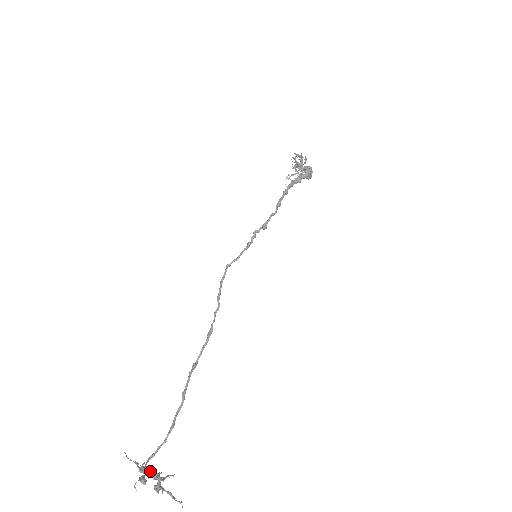
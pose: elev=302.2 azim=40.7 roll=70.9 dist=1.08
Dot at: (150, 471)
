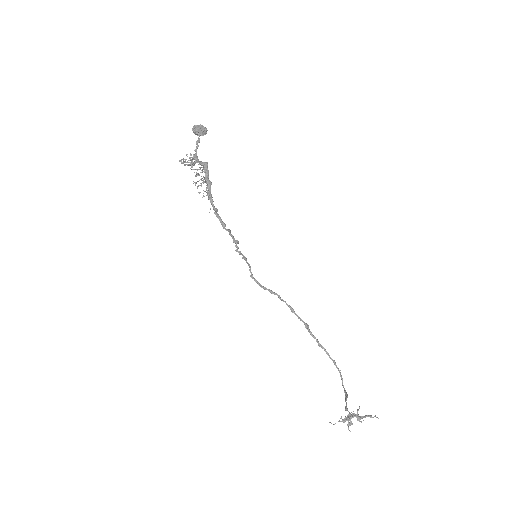
Dot at: (348, 416)
